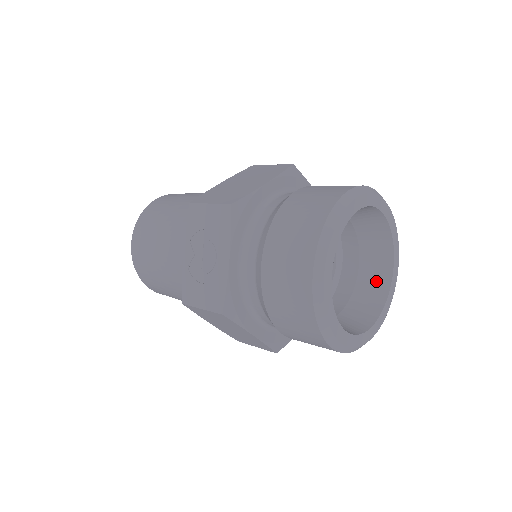
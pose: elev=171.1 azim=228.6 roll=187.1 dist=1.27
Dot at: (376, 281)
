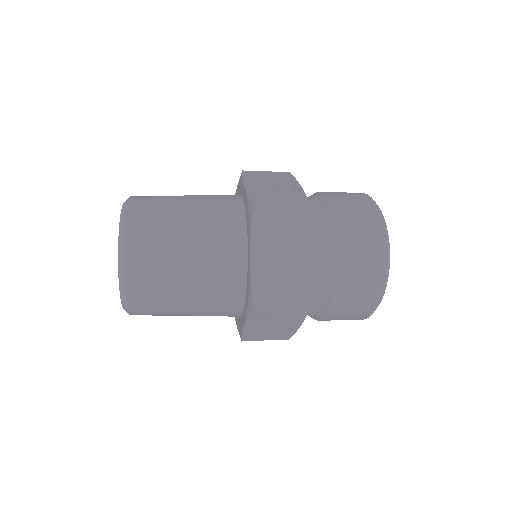
Dot at: occluded
